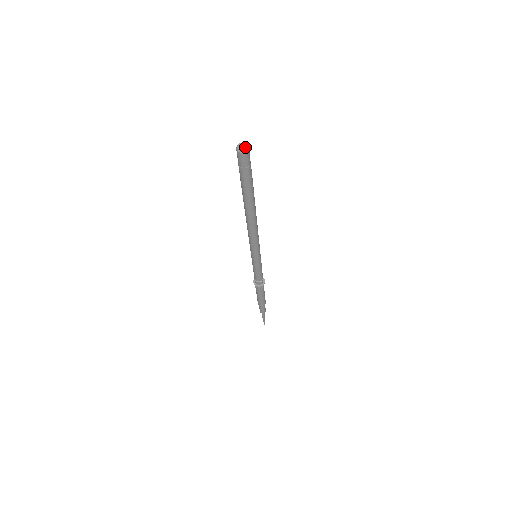
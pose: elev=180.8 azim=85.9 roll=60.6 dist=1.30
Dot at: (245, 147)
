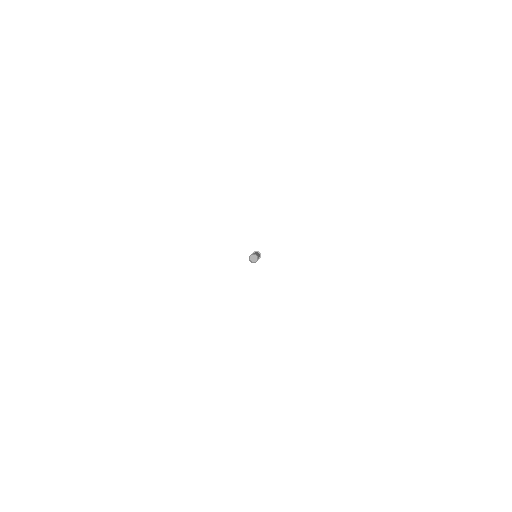
Dot at: (255, 259)
